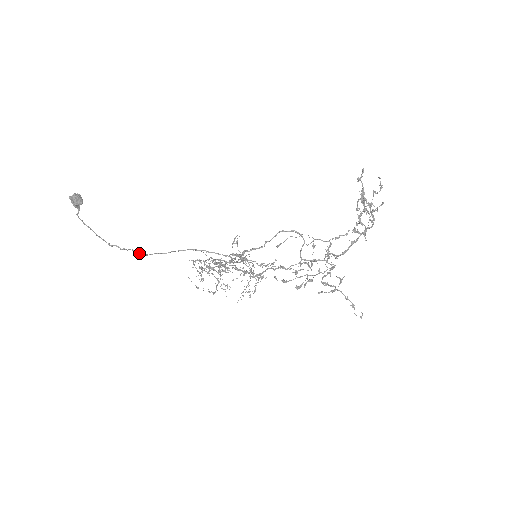
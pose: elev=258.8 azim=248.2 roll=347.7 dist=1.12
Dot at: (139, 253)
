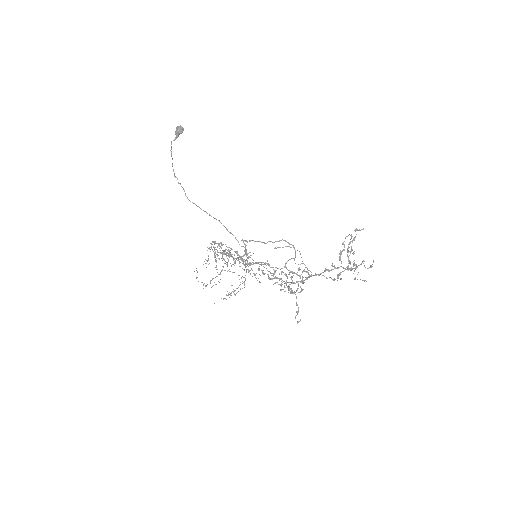
Dot at: occluded
